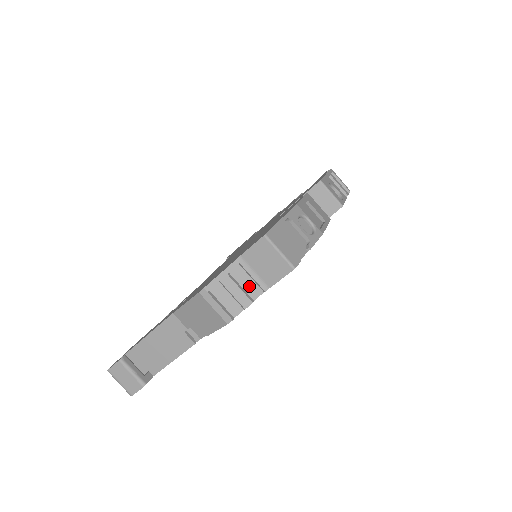
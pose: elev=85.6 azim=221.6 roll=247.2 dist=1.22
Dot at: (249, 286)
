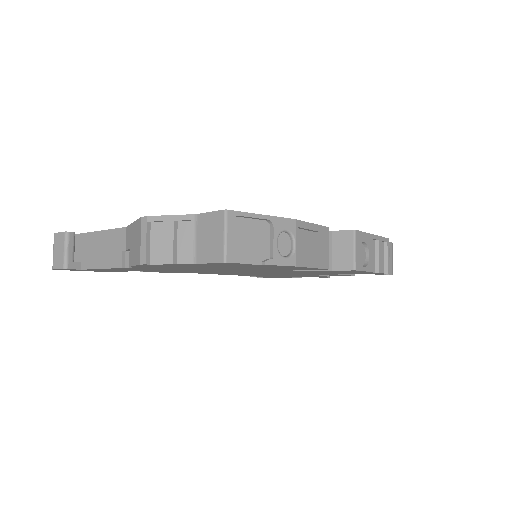
Dot at: (183, 248)
